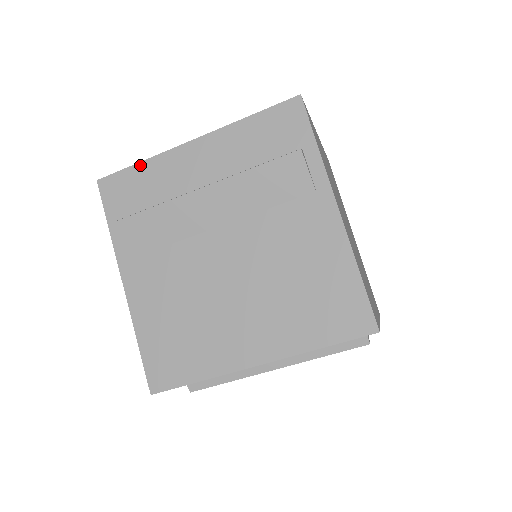
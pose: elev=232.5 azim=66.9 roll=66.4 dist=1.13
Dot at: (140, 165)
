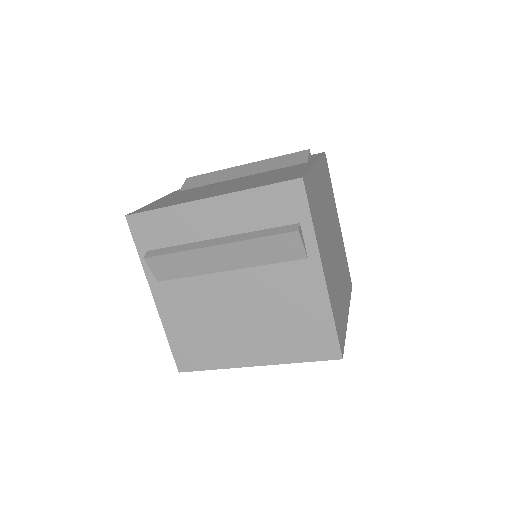
Dot at: (163, 210)
